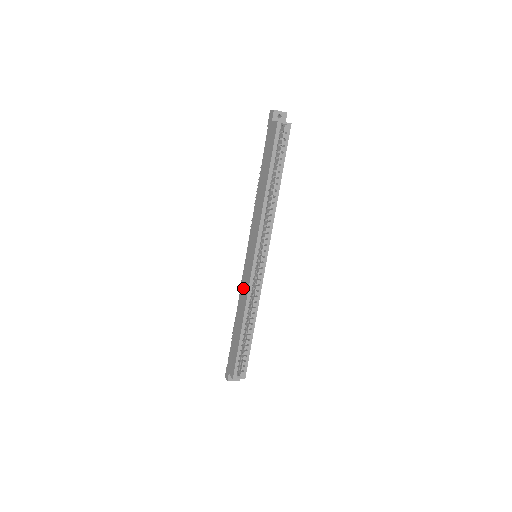
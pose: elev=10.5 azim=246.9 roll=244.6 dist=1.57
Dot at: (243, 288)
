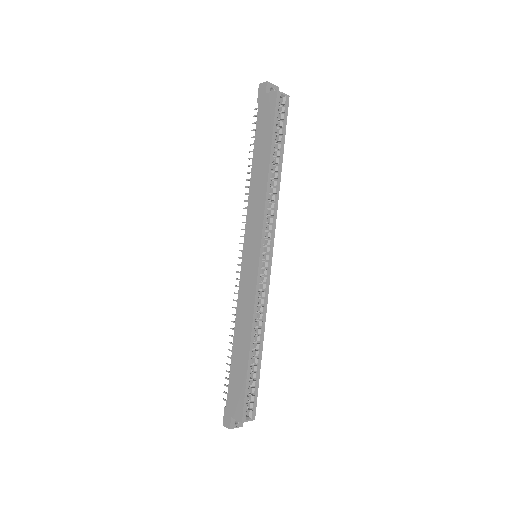
Dot at: (243, 298)
